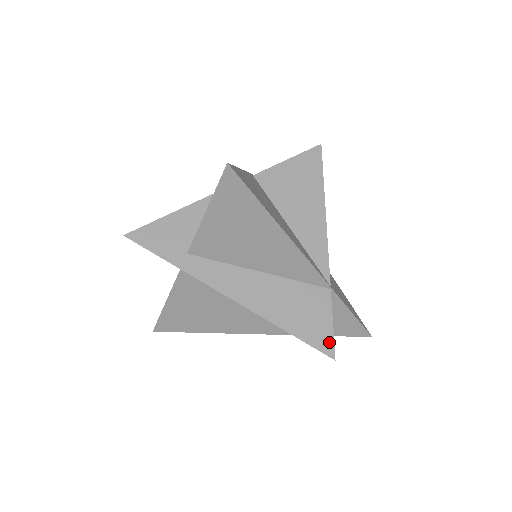
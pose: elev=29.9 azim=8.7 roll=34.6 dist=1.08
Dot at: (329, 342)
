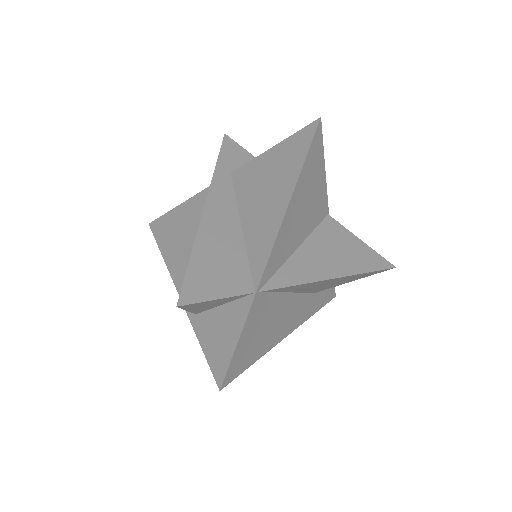
Dot at: (195, 297)
